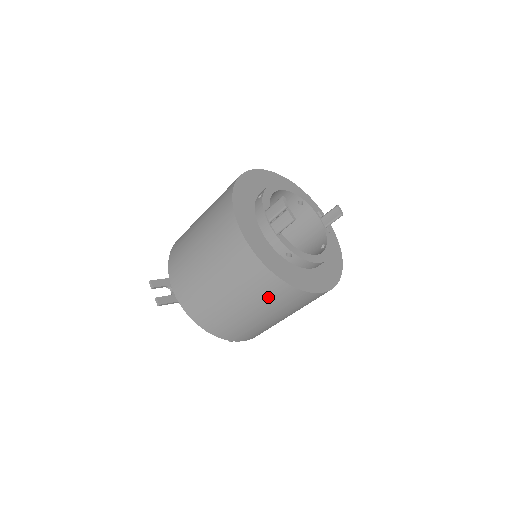
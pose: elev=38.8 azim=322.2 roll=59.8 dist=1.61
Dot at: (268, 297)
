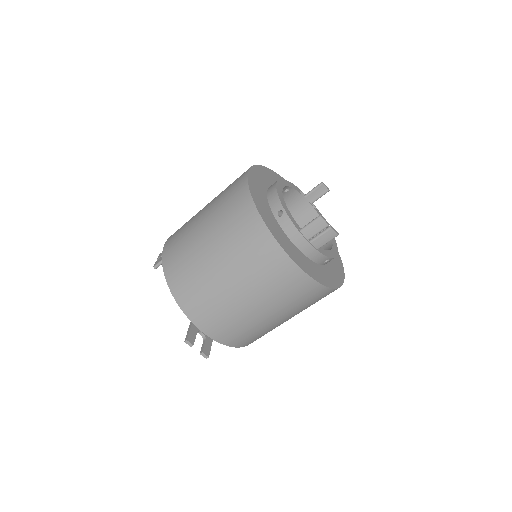
Dot at: occluded
